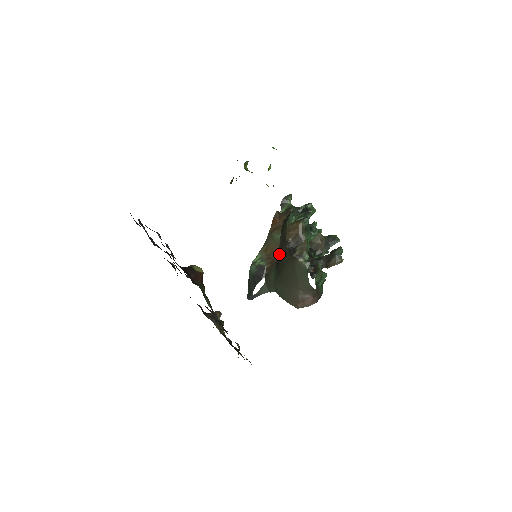
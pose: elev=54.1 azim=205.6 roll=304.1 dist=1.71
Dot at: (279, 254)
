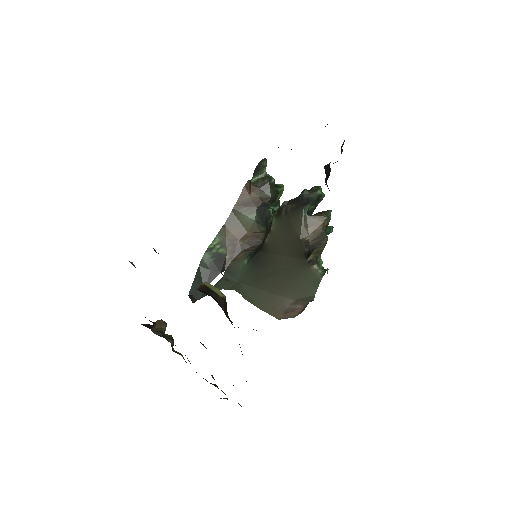
Dot at: (267, 248)
